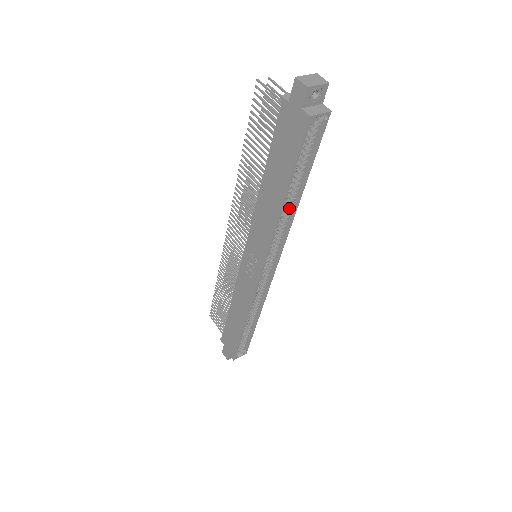
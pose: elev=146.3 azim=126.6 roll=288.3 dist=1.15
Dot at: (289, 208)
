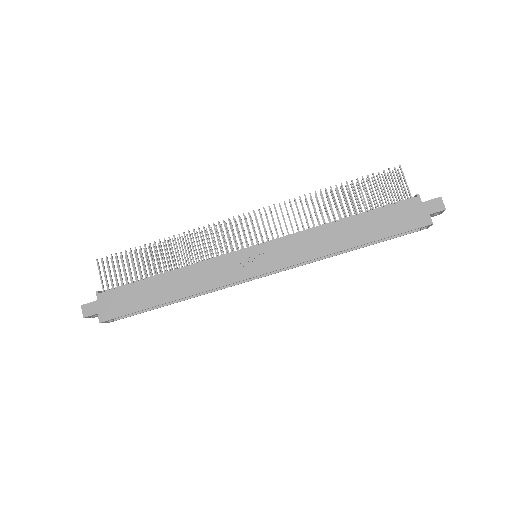
Dot at: occluded
